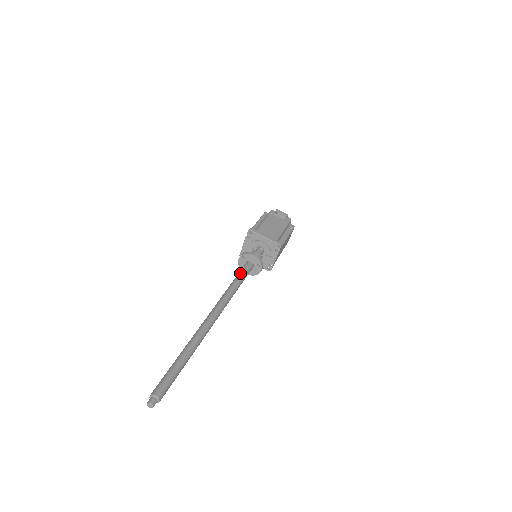
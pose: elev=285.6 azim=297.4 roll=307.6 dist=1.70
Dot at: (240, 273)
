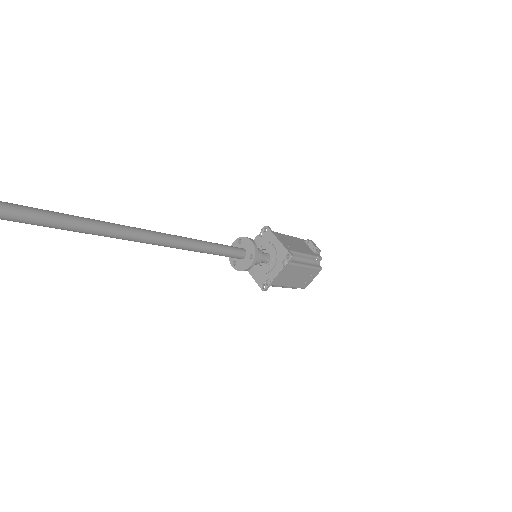
Dot at: occluded
